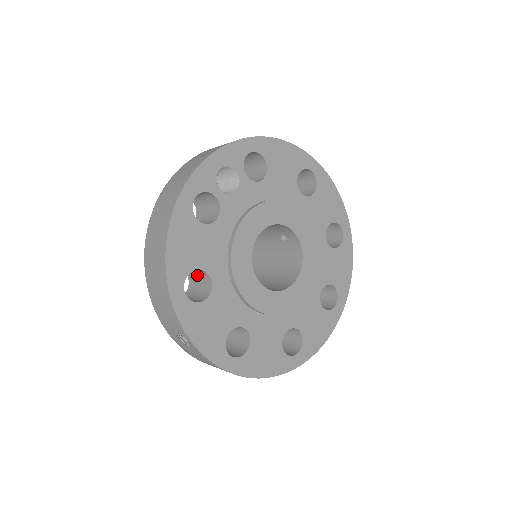
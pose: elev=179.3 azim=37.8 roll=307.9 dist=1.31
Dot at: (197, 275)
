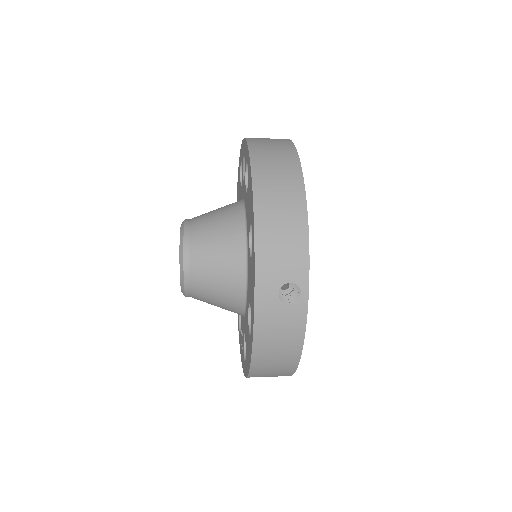
Dot at: occluded
